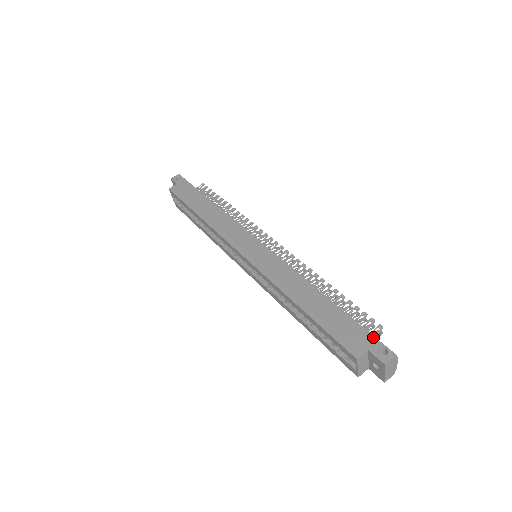
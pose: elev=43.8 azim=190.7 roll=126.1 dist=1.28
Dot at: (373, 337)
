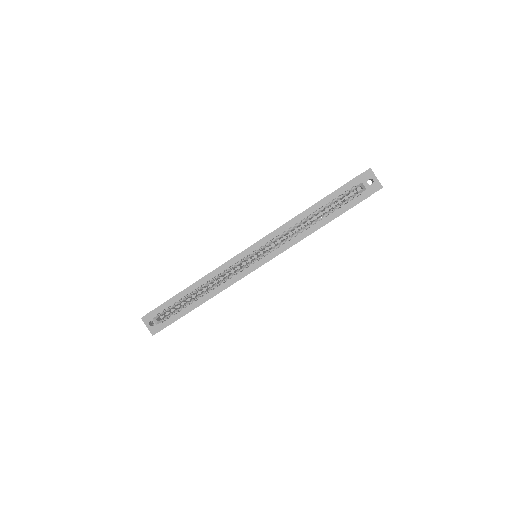
Dot at: occluded
